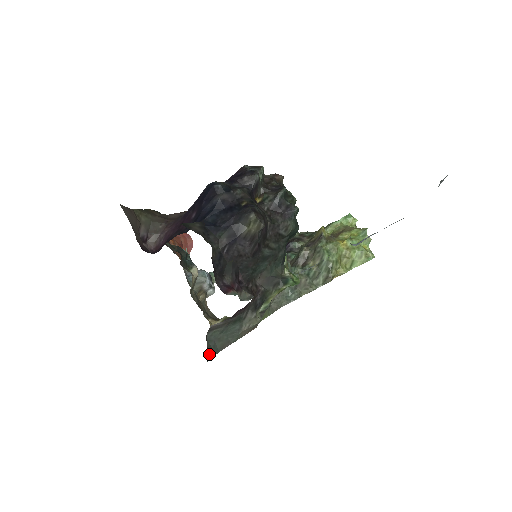
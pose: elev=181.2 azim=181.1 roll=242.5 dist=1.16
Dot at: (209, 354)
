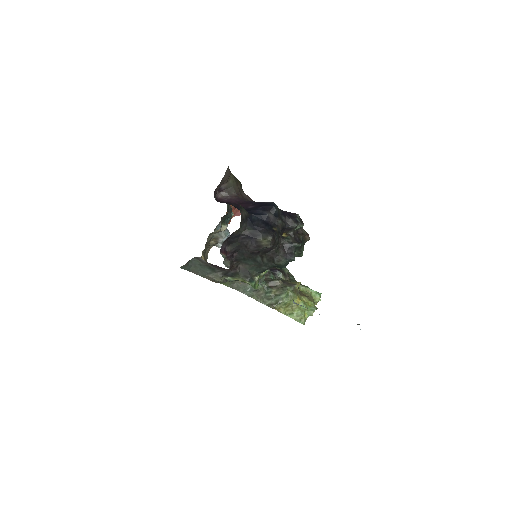
Dot at: (184, 266)
